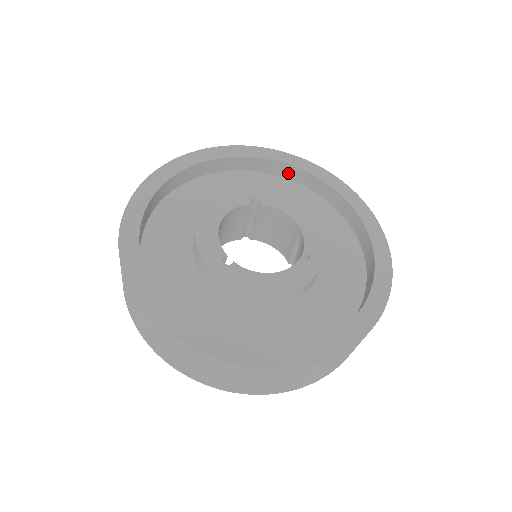
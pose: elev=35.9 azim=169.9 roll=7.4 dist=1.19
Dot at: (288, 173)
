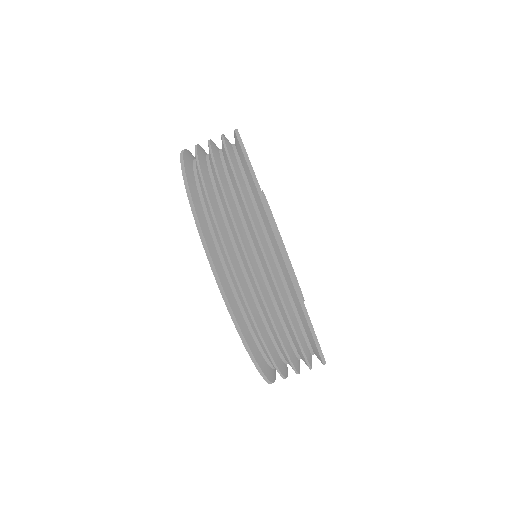
Dot at: occluded
